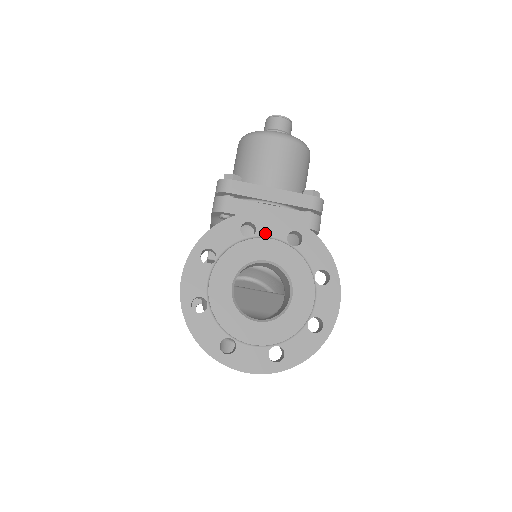
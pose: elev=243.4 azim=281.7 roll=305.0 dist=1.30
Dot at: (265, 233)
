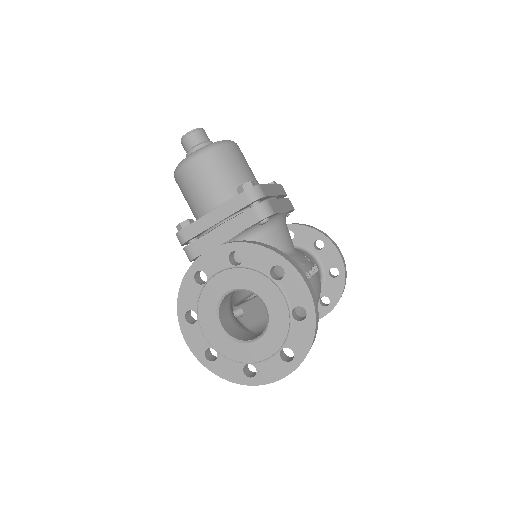
Dot at: (213, 271)
